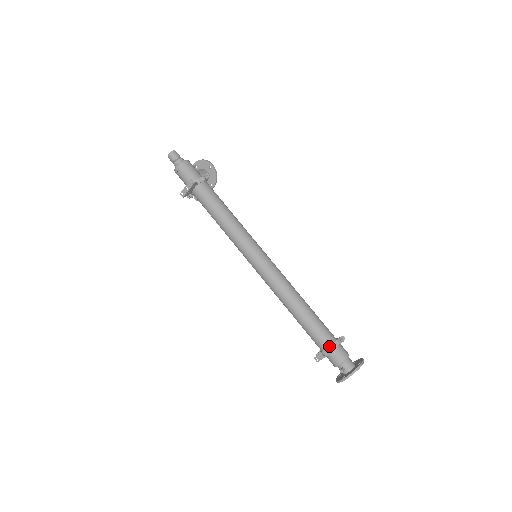
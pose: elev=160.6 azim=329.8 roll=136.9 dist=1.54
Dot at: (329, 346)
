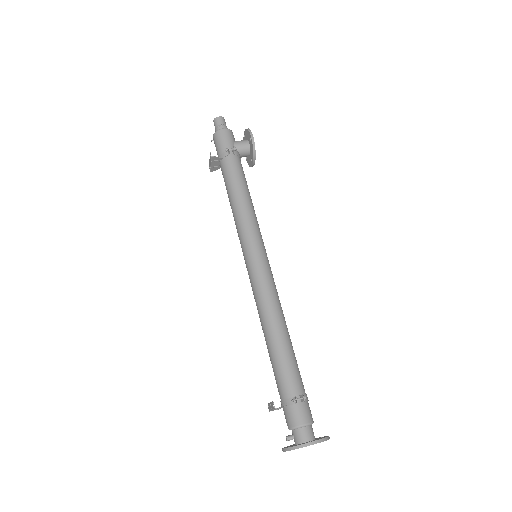
Dot at: (283, 399)
